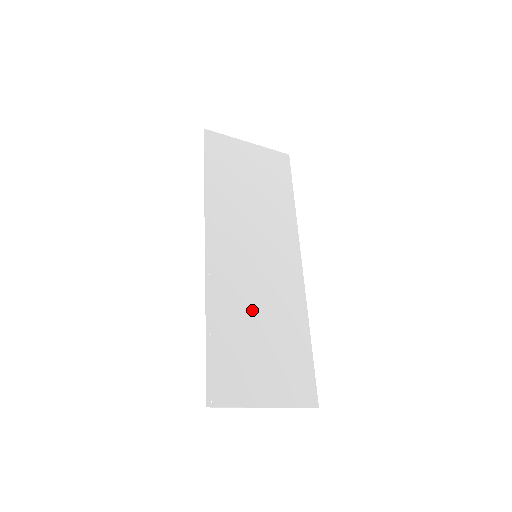
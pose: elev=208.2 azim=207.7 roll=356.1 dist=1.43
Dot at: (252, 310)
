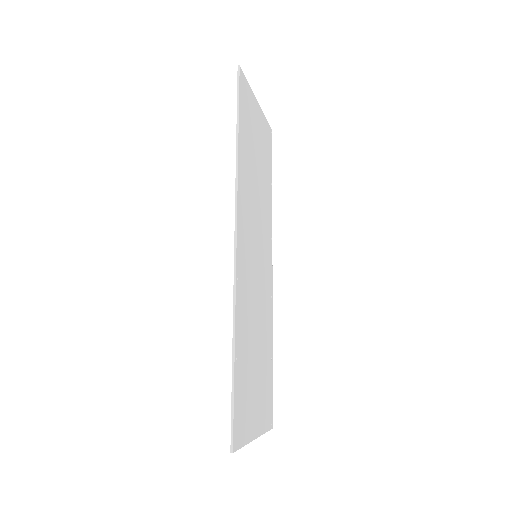
Dot at: (254, 325)
